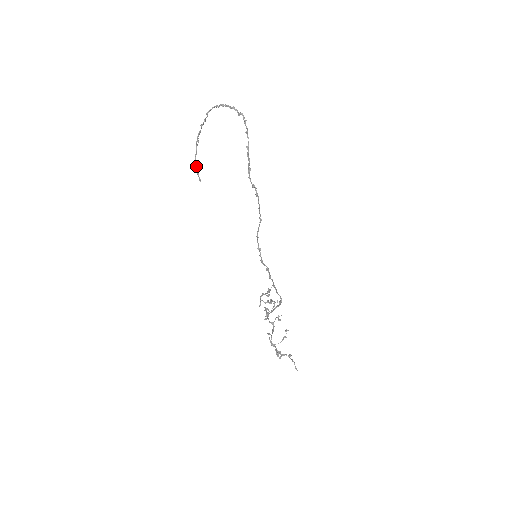
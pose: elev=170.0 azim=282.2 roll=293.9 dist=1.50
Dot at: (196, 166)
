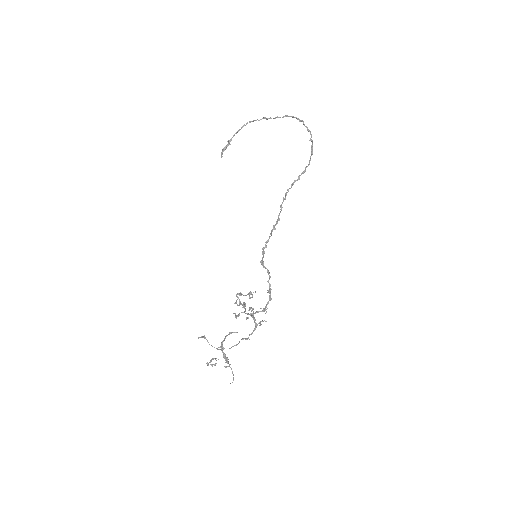
Dot at: (230, 141)
